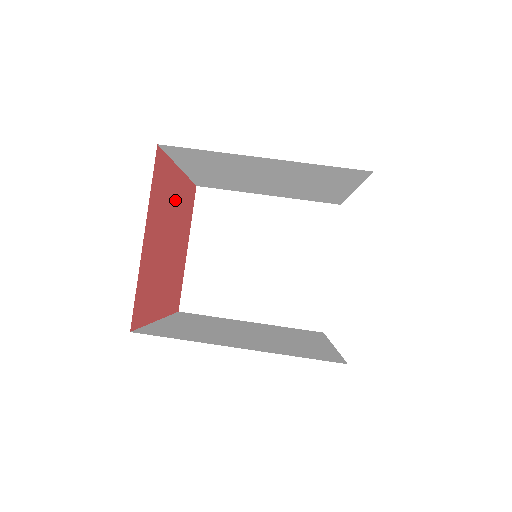
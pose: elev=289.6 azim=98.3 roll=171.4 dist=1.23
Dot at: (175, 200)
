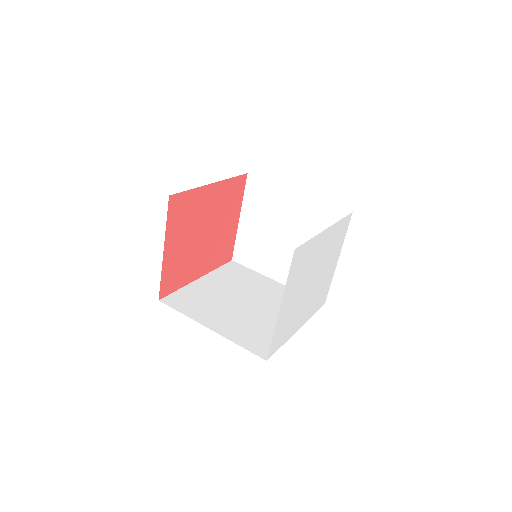
Dot at: (208, 205)
